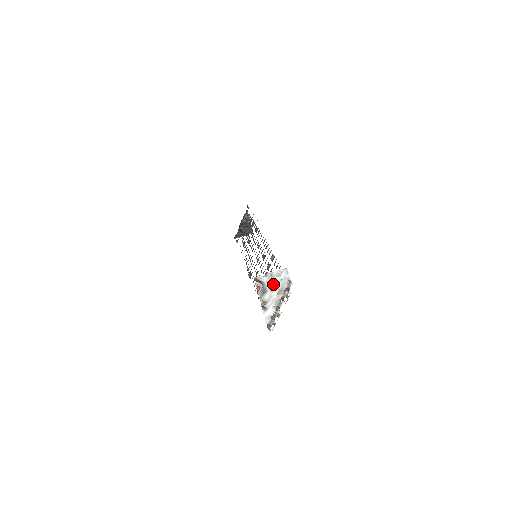
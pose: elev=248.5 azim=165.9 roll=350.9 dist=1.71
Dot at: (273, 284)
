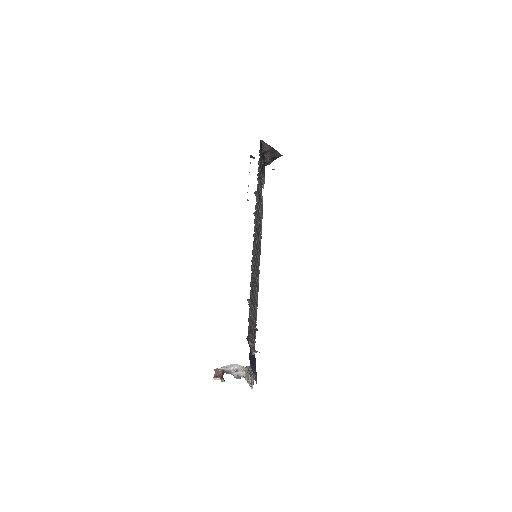
Dot at: (232, 371)
